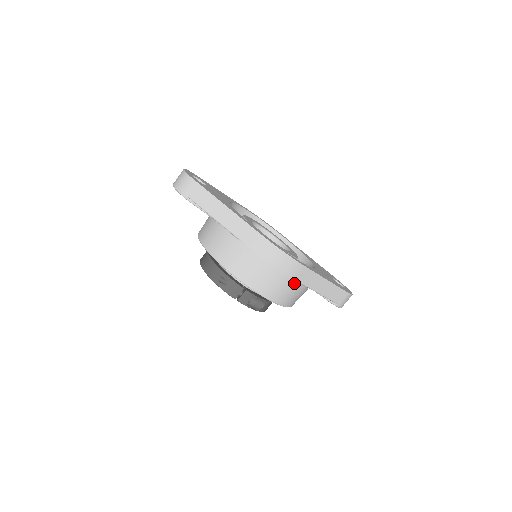
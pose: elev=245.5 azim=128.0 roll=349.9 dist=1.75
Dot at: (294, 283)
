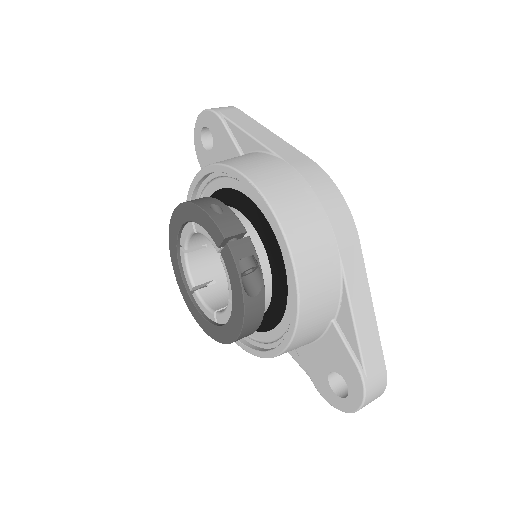
Dot at: (335, 256)
